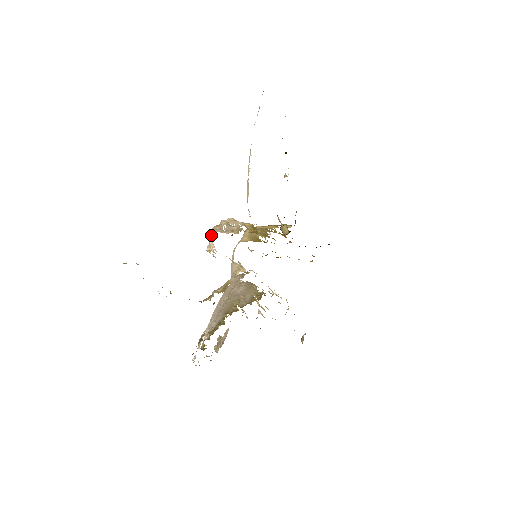
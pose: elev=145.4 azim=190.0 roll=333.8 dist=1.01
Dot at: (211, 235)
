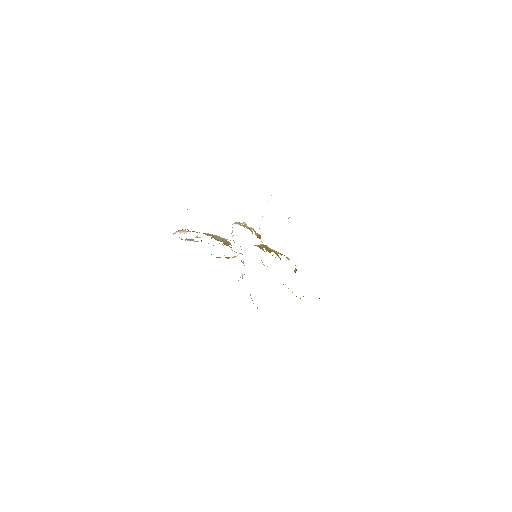
Dot at: occluded
